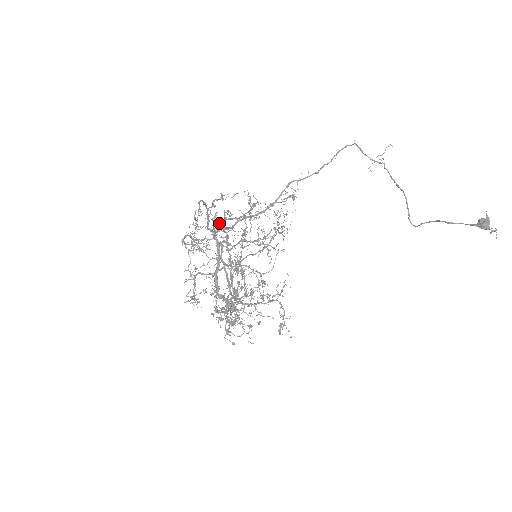
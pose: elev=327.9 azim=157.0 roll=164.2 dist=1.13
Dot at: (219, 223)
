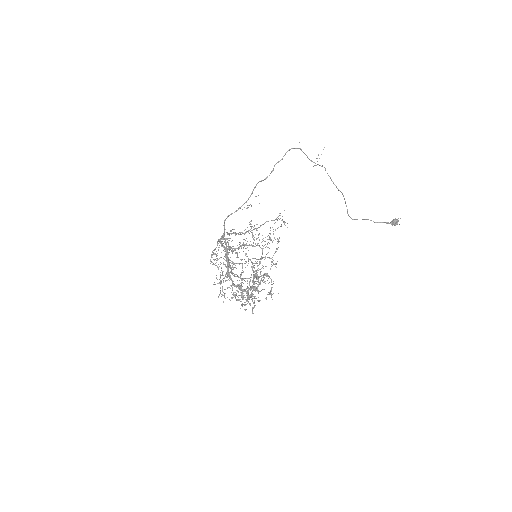
Dot at: (246, 256)
